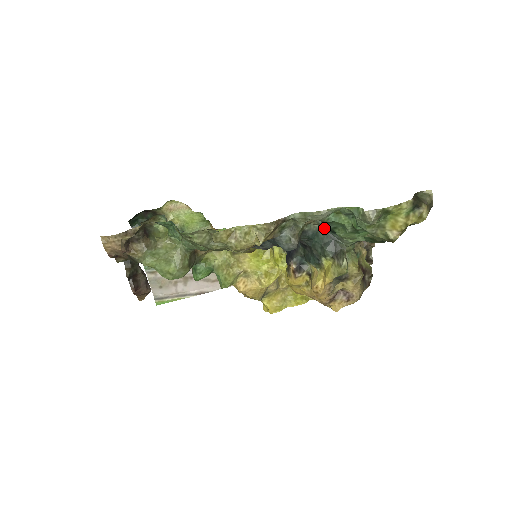
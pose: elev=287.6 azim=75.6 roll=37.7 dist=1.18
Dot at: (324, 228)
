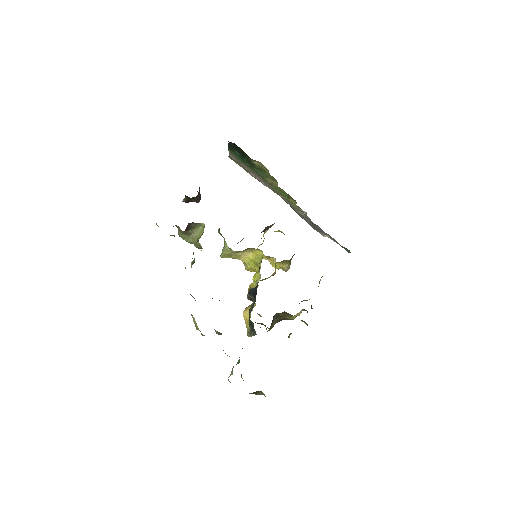
Dot at: occluded
